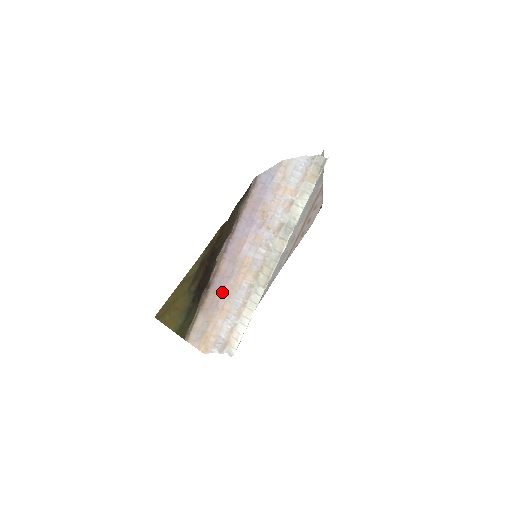
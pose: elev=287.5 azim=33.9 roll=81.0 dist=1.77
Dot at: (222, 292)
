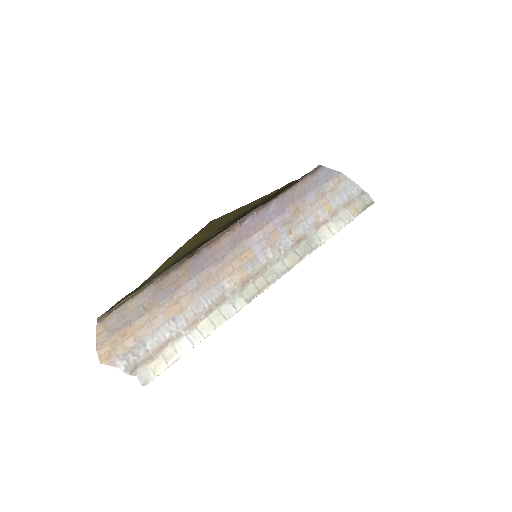
Dot at: (194, 276)
